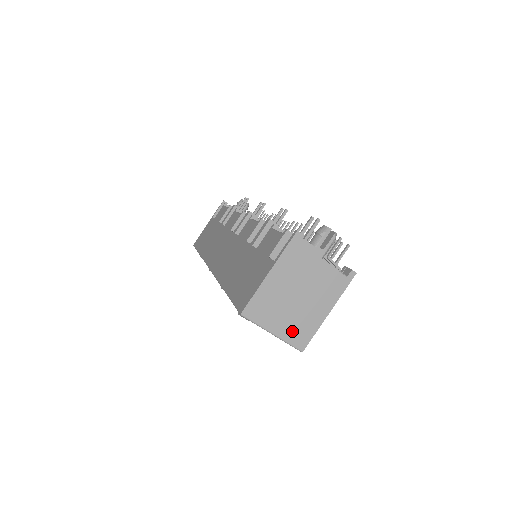
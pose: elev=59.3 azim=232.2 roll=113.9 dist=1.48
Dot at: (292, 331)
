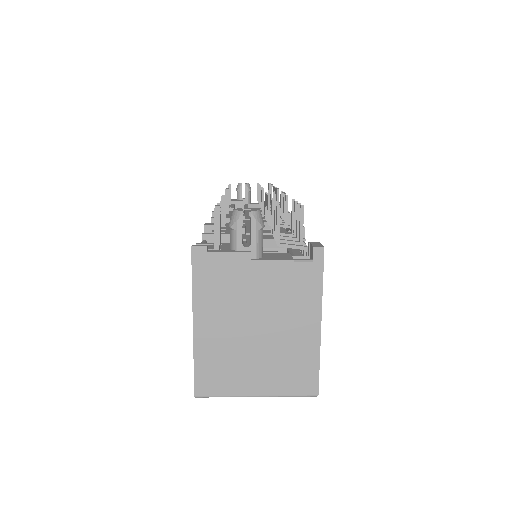
Dot at: (282, 378)
